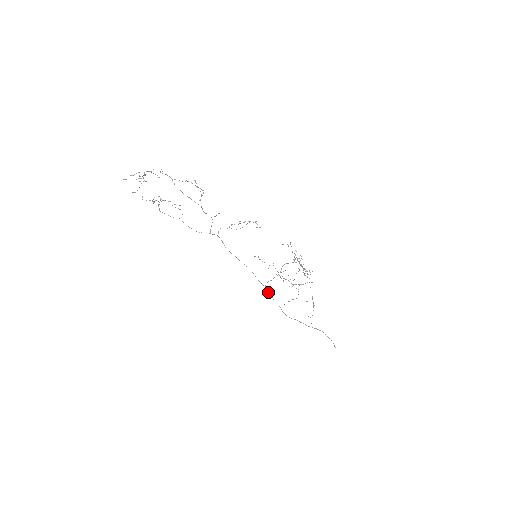
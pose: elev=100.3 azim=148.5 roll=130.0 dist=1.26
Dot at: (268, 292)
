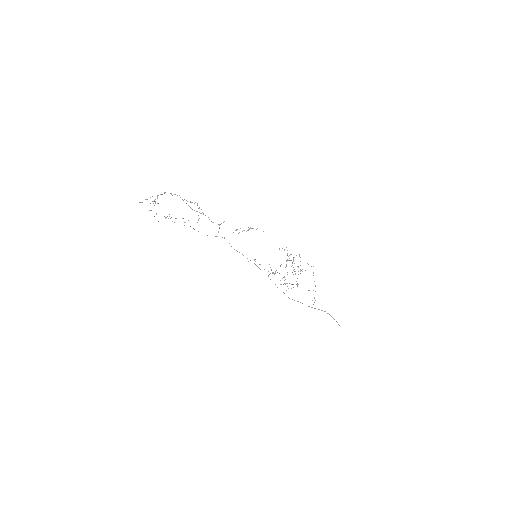
Dot at: occluded
